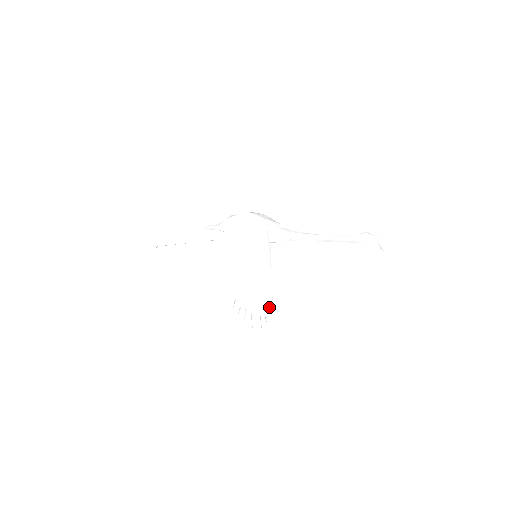
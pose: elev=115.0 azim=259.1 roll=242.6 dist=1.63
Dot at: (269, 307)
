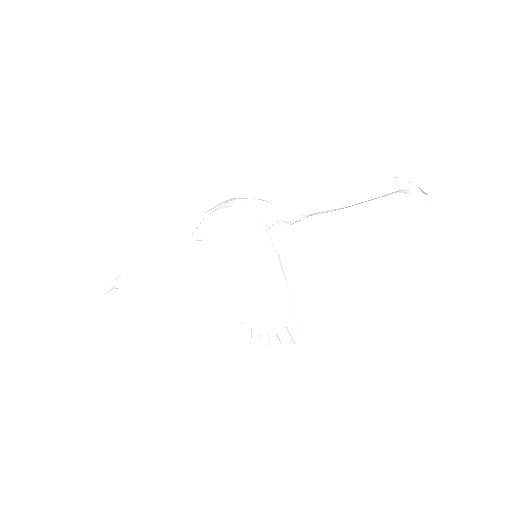
Dot at: (295, 316)
